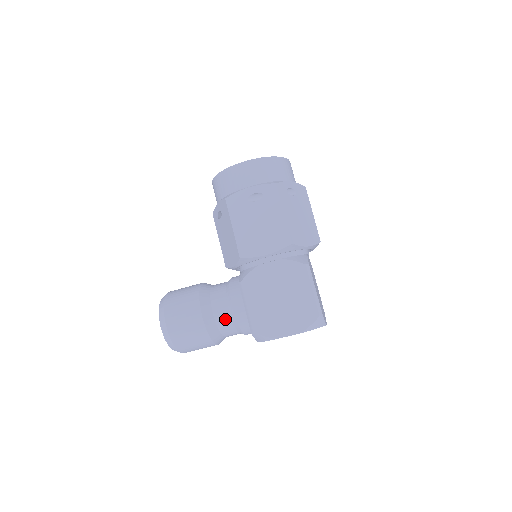
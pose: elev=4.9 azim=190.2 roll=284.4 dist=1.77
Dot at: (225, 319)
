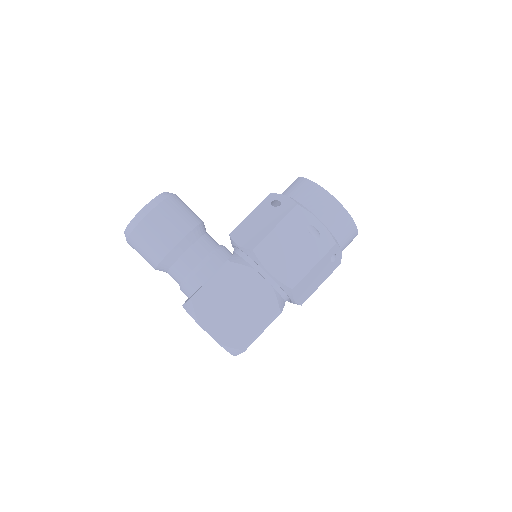
Dot at: (186, 266)
